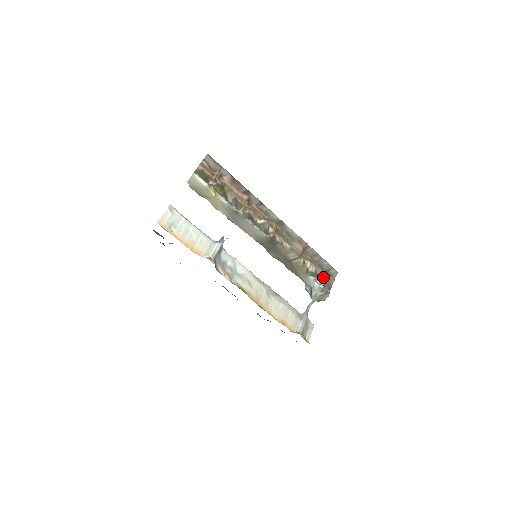
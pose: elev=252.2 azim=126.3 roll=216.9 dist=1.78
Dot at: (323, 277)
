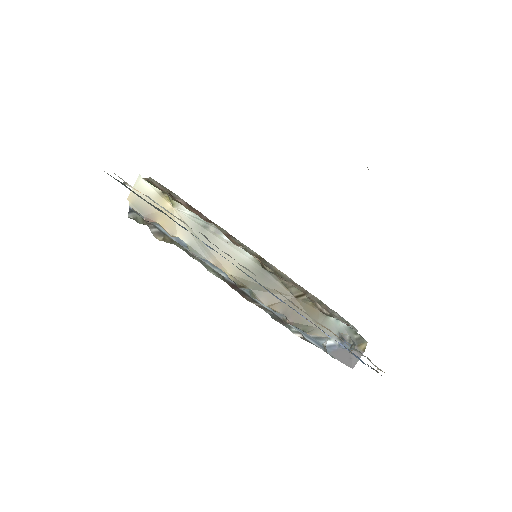
Dot at: occluded
